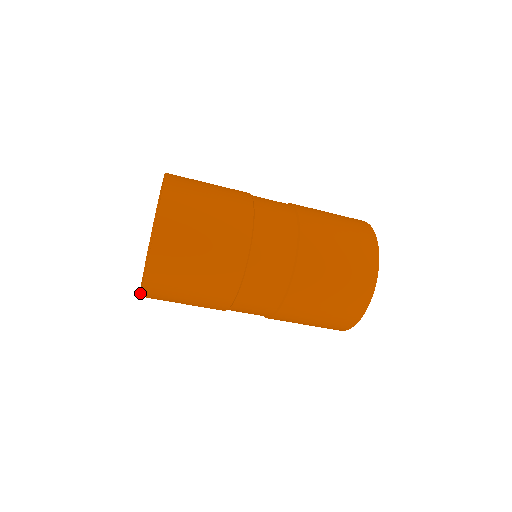
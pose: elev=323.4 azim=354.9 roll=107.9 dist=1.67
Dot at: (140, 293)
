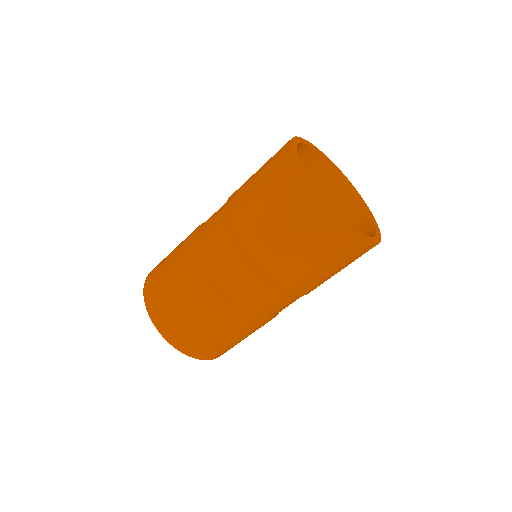
Dot at: occluded
